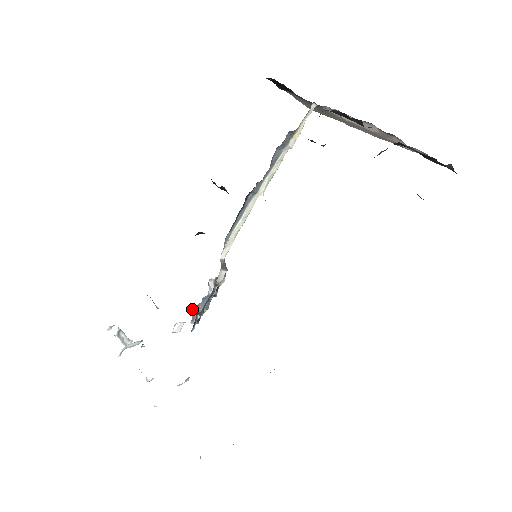
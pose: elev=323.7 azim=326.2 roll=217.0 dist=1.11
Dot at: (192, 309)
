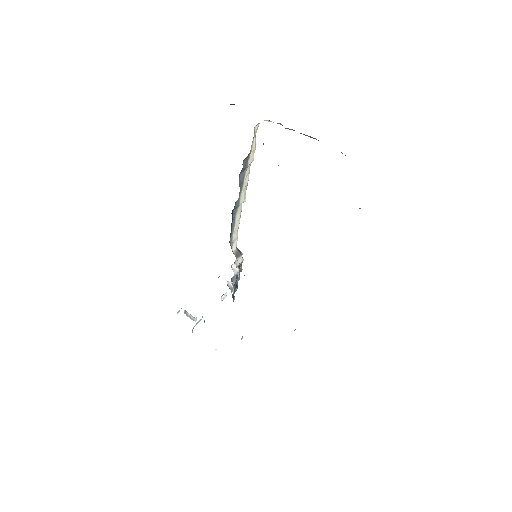
Dot at: (228, 284)
